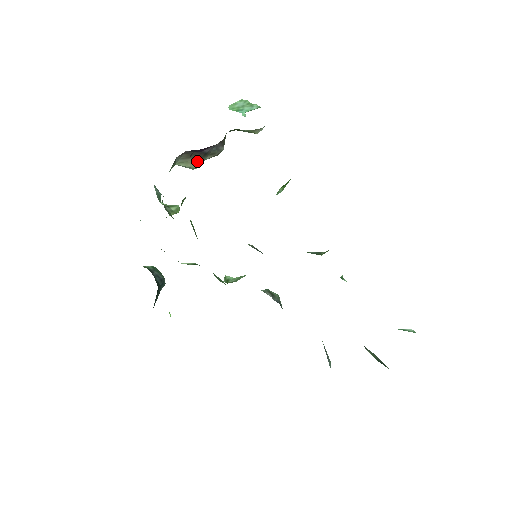
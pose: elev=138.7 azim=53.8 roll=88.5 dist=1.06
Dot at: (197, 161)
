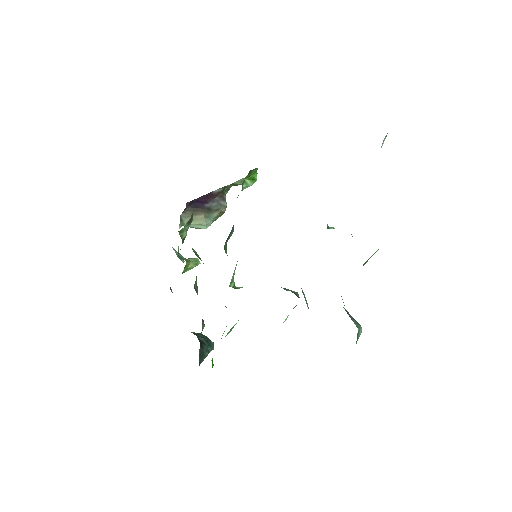
Dot at: (203, 217)
